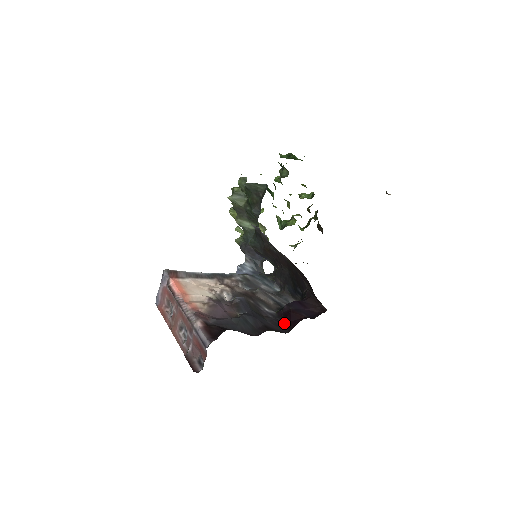
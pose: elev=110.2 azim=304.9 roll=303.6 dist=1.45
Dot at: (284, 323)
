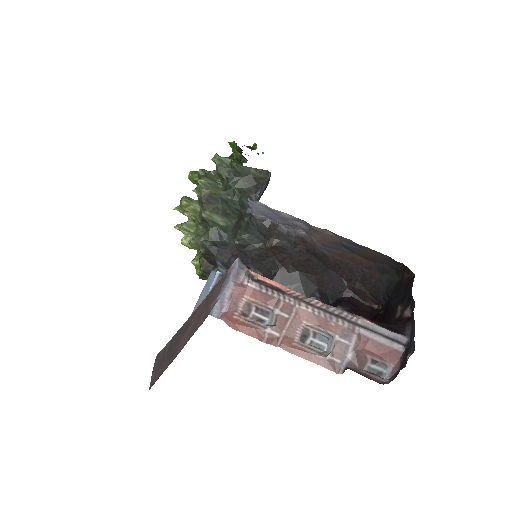
Dot at: occluded
